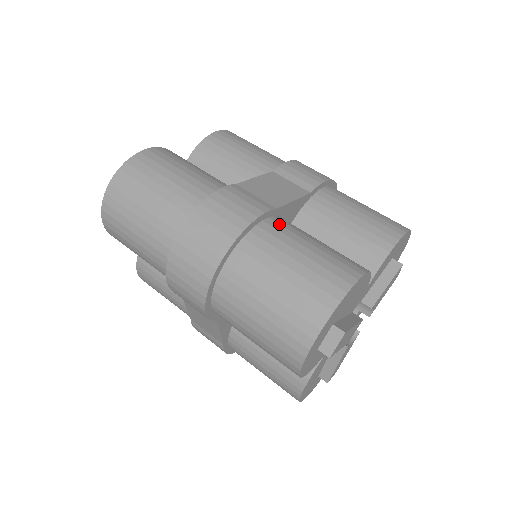
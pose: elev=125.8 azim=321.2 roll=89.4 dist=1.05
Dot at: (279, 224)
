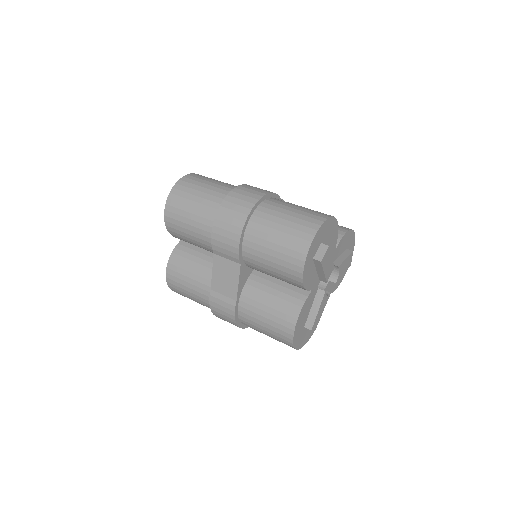
Dot at: occluded
